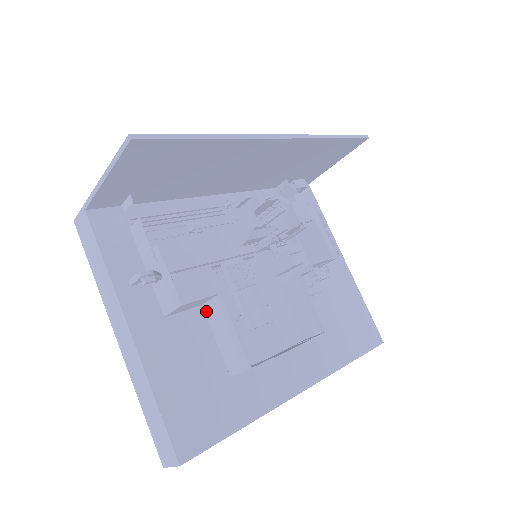
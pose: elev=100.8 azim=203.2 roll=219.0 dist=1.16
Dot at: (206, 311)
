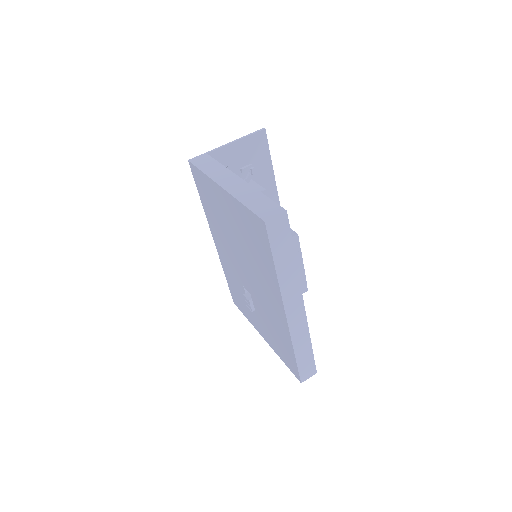
Dot at: occluded
